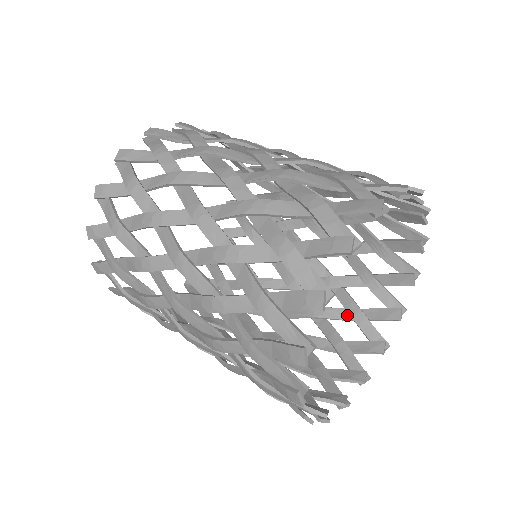
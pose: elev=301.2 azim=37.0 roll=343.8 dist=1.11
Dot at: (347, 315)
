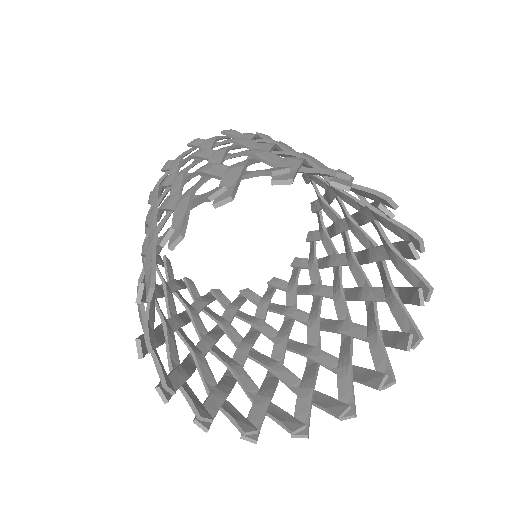
Dot at: occluded
